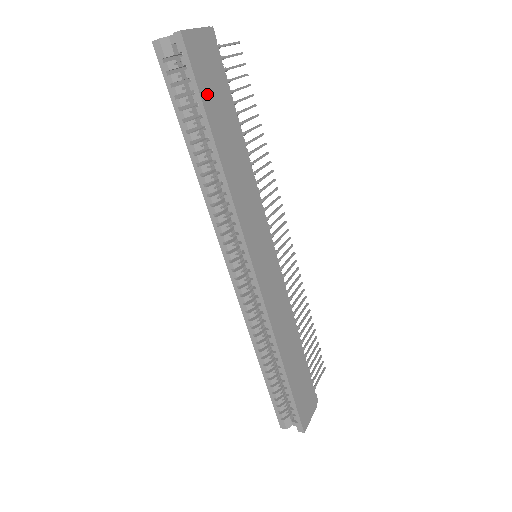
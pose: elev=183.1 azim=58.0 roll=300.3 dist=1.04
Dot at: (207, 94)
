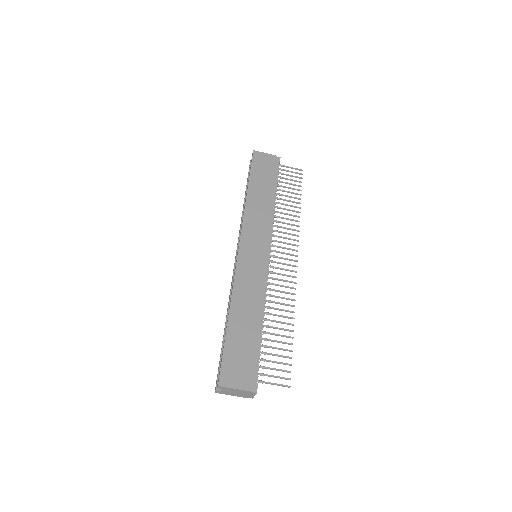
Dot at: (256, 172)
